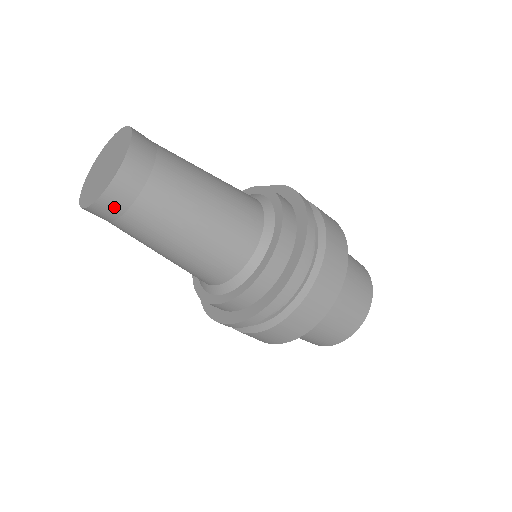
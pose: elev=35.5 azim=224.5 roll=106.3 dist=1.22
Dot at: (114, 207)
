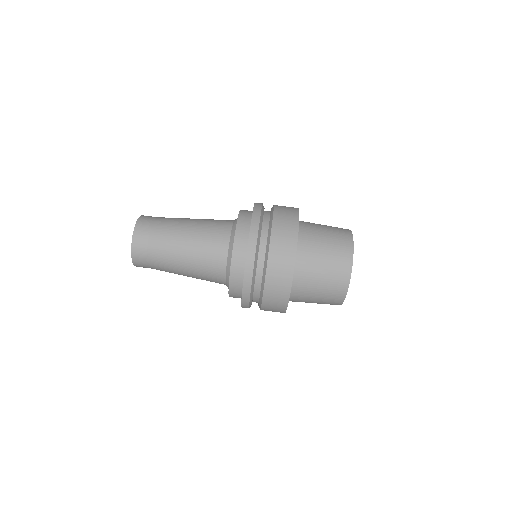
Dot at: (141, 255)
